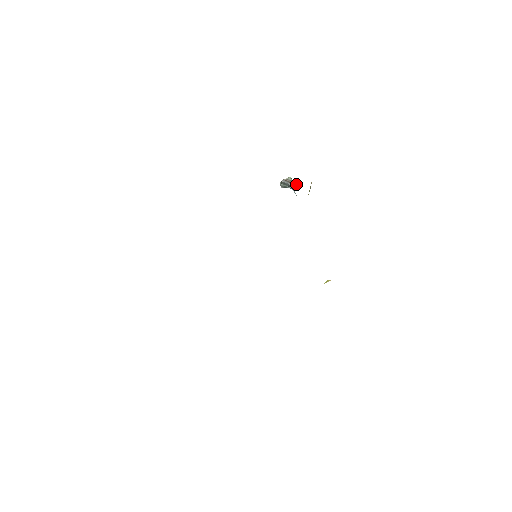
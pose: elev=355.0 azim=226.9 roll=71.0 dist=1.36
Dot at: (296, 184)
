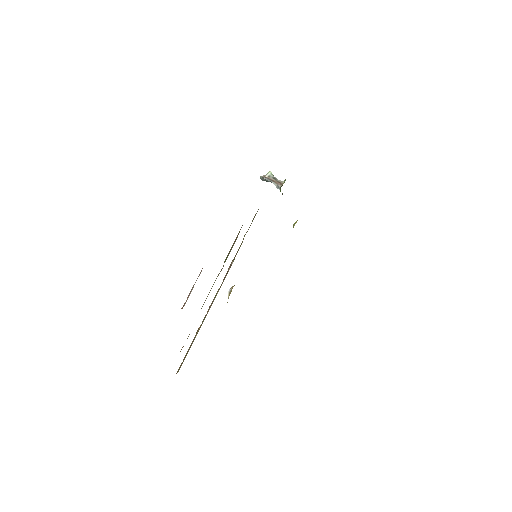
Dot at: (281, 184)
